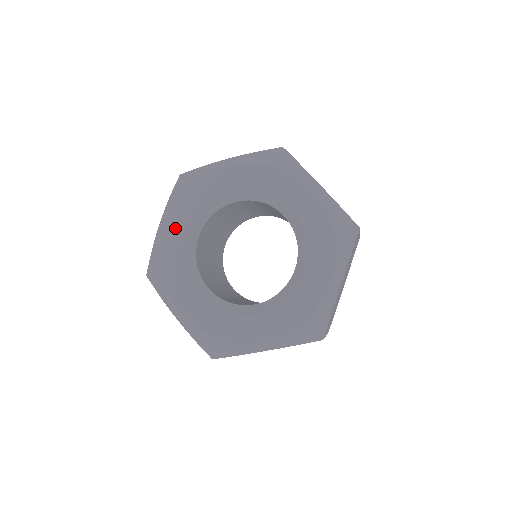
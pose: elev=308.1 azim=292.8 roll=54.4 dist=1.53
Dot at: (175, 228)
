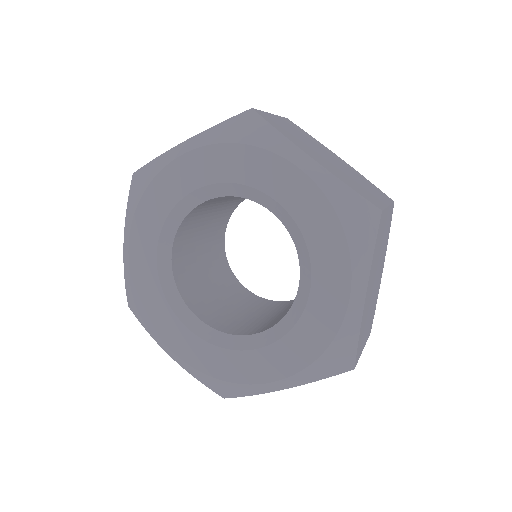
Dot at: (140, 249)
